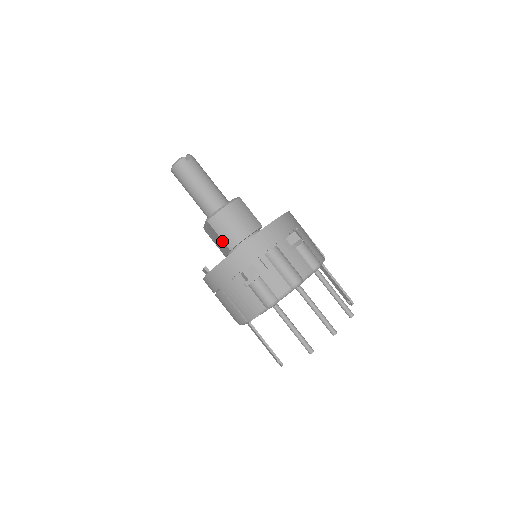
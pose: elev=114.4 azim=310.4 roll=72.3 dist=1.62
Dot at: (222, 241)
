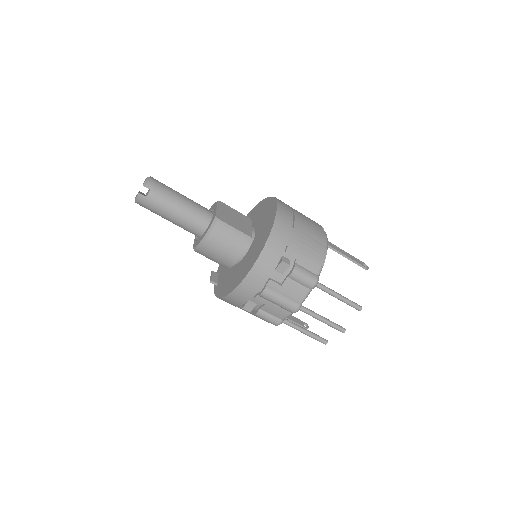
Dot at: (216, 262)
